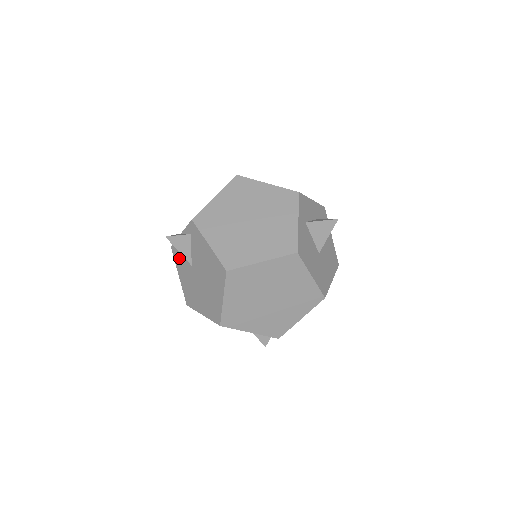
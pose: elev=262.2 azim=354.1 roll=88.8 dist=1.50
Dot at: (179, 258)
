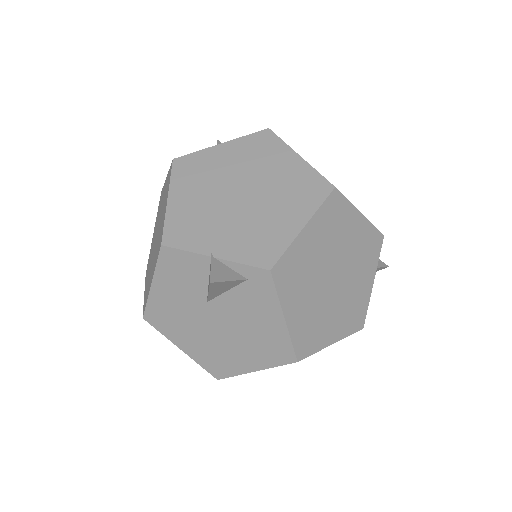
Dot at: (176, 273)
